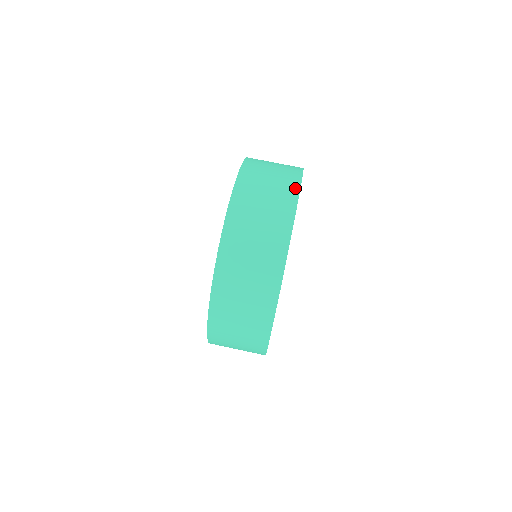
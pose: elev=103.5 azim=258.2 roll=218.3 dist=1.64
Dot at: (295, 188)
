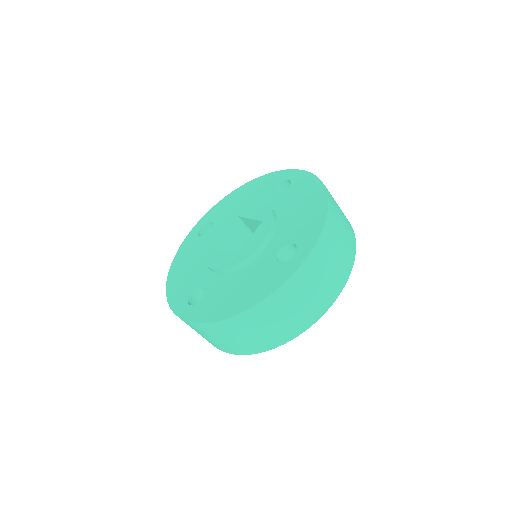
Dot at: (325, 308)
